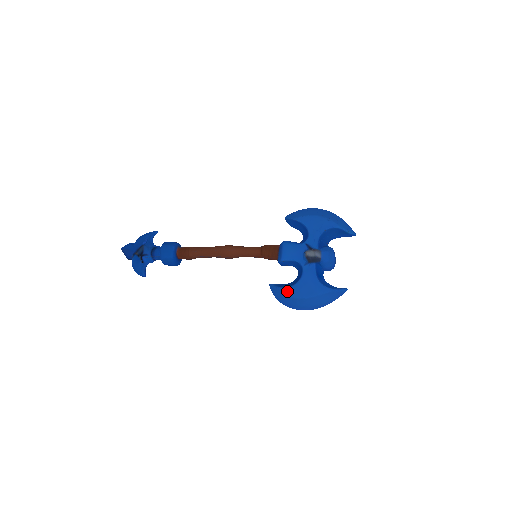
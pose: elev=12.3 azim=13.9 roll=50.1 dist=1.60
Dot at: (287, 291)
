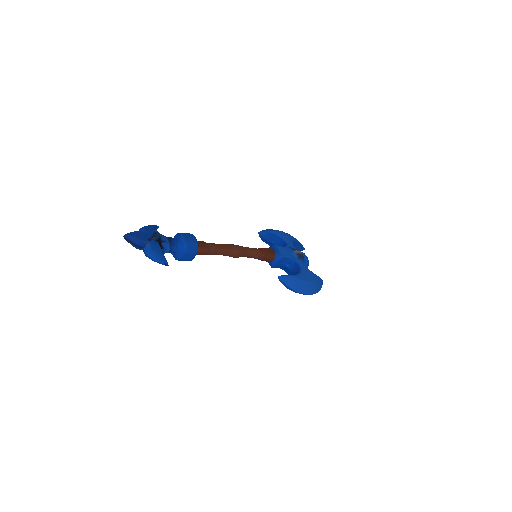
Dot at: (298, 277)
